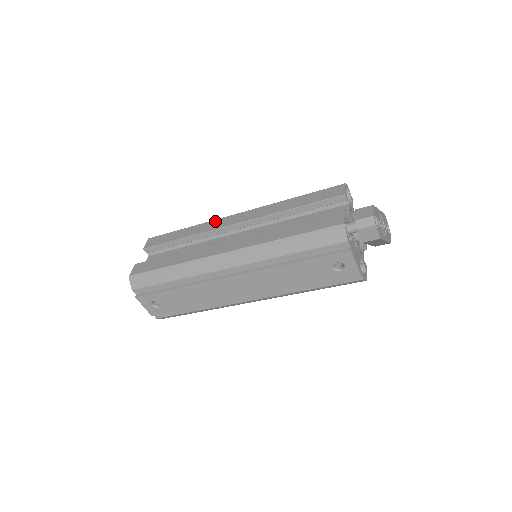
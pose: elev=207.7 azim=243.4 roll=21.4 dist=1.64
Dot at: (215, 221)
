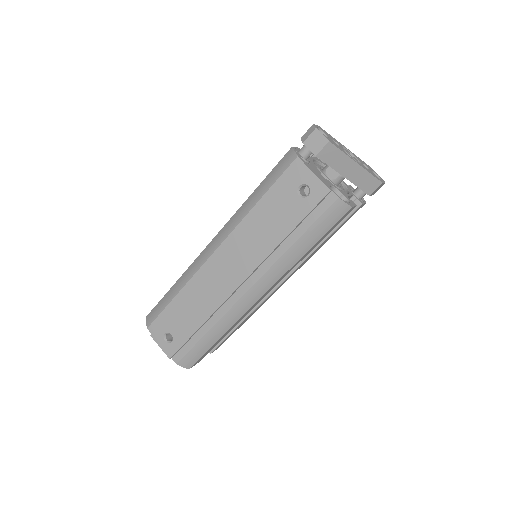
Dot at: occluded
